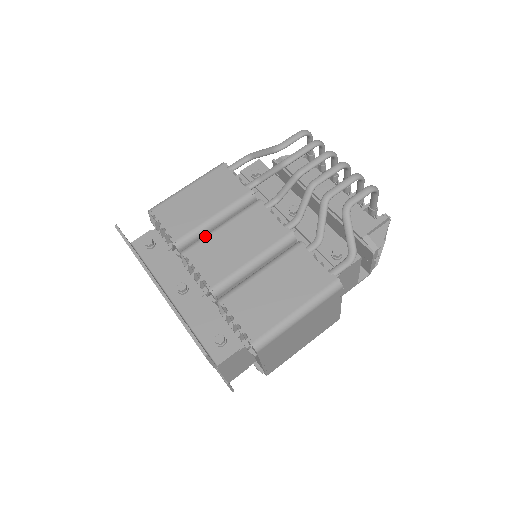
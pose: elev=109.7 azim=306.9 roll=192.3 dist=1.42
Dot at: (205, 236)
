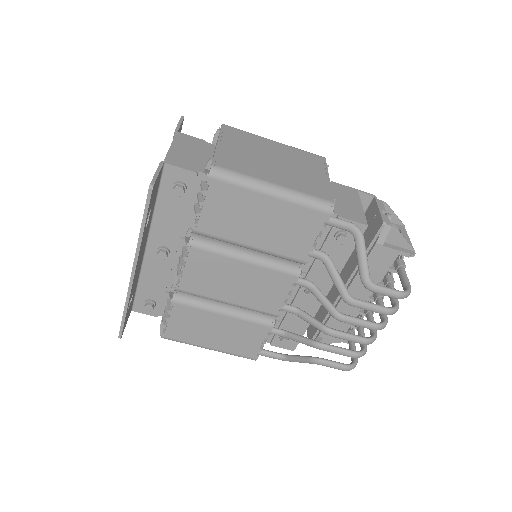
Dot at: (223, 253)
